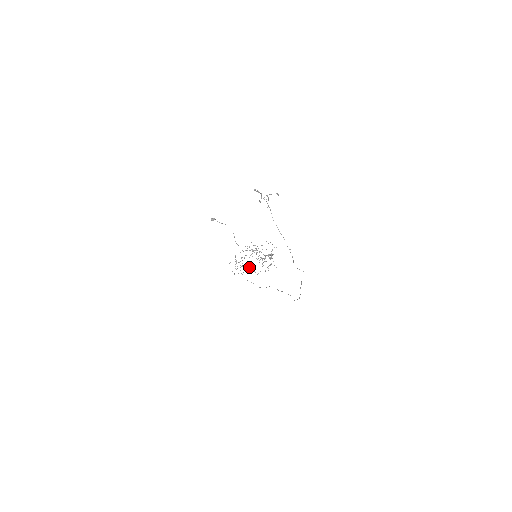
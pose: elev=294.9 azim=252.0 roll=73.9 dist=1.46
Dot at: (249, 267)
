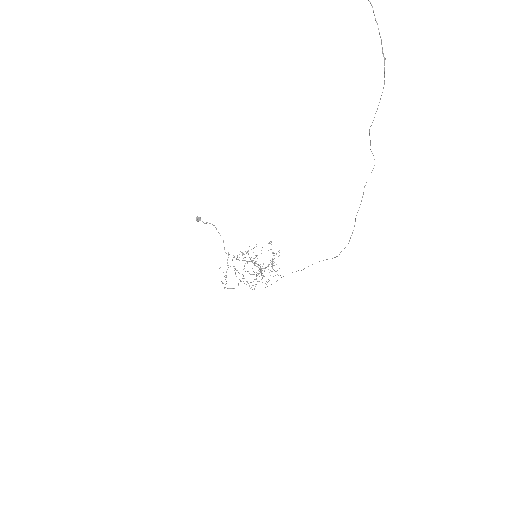
Dot at: (243, 278)
